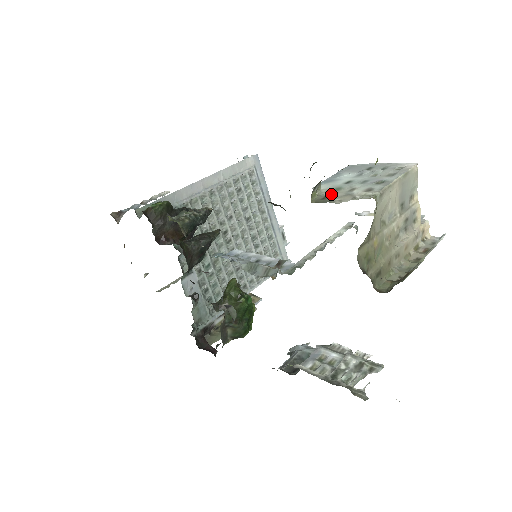
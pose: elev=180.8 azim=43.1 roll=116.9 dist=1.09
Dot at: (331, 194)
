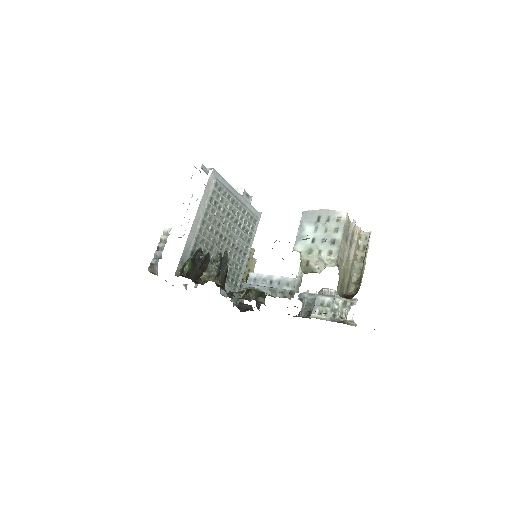
Dot at: (309, 259)
